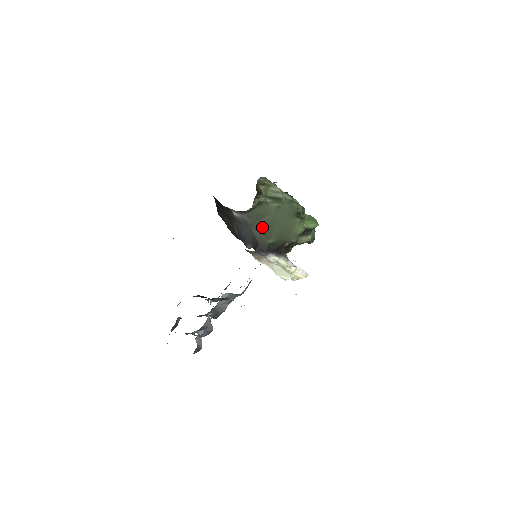
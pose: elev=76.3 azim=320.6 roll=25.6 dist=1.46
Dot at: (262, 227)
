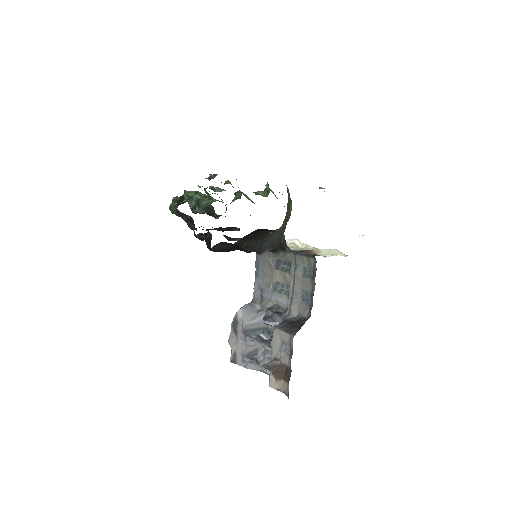
Dot at: (283, 226)
